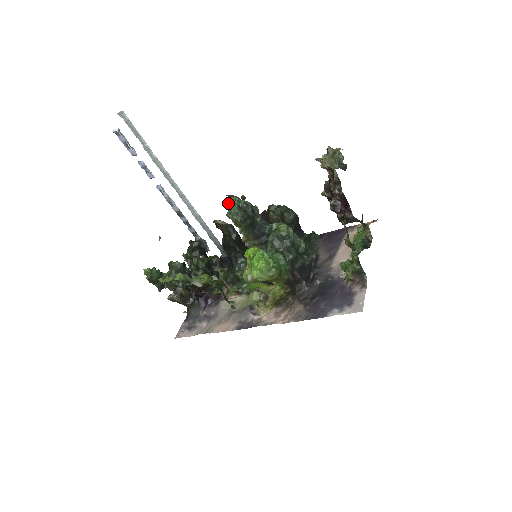
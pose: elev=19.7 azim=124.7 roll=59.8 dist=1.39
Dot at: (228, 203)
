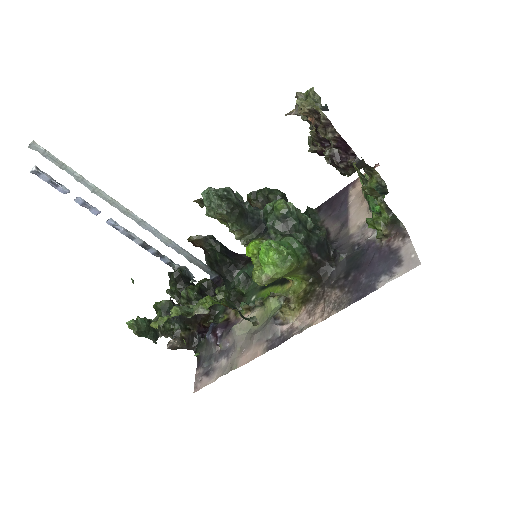
Dot at: (203, 198)
